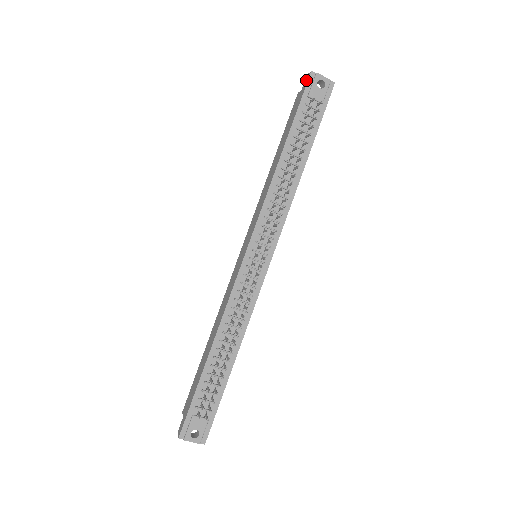
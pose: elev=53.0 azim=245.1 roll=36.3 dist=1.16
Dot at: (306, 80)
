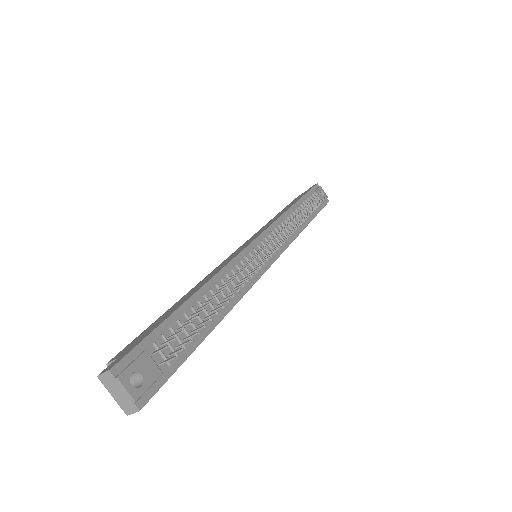
Dot at: (311, 187)
